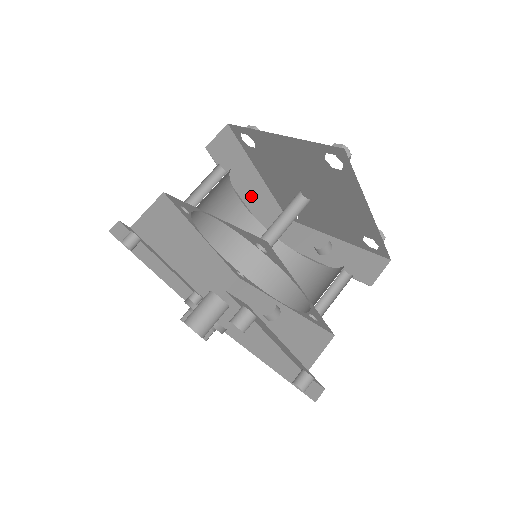
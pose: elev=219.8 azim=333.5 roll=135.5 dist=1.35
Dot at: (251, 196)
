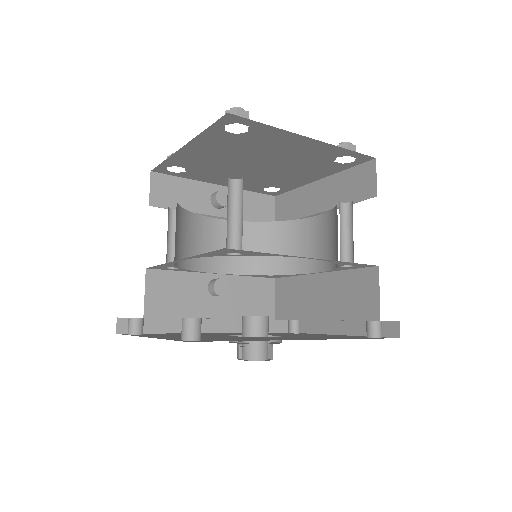
Dot at: occluded
